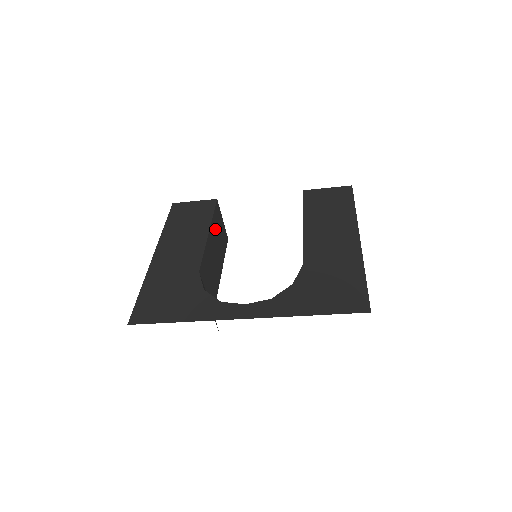
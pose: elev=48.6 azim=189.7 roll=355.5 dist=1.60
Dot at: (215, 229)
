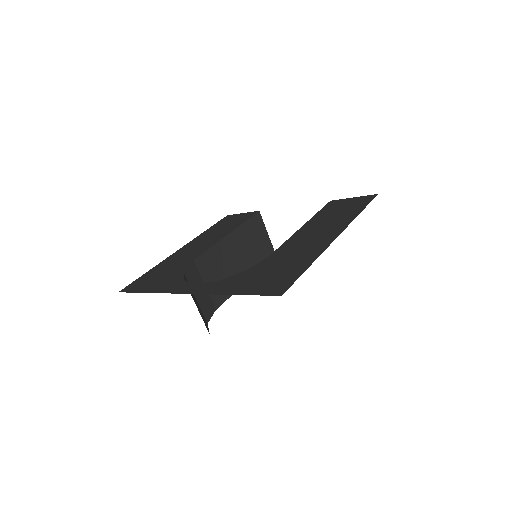
Dot at: (246, 236)
